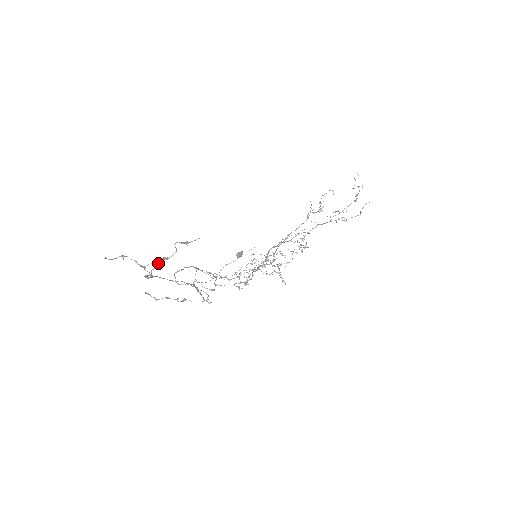
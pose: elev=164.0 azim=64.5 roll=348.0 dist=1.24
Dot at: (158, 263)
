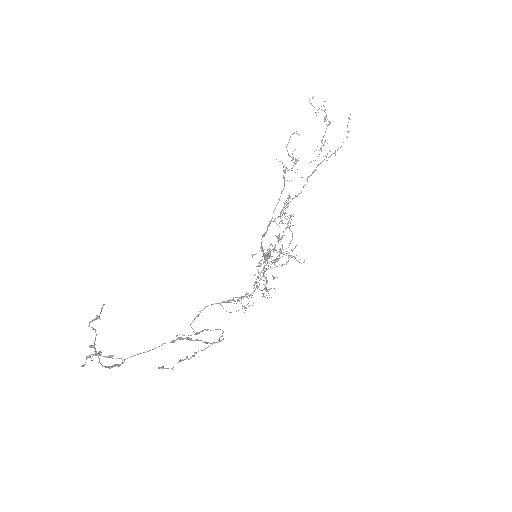
Dot at: occluded
